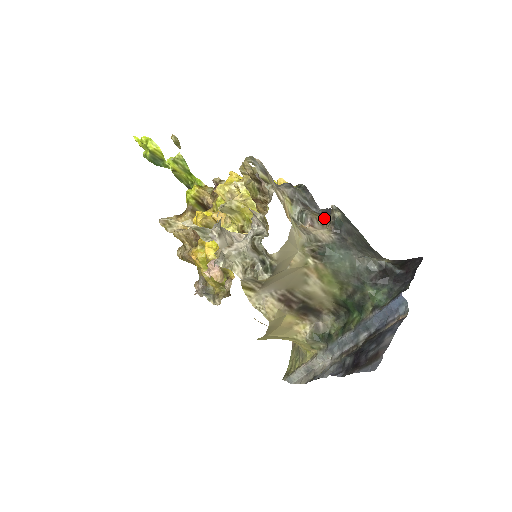
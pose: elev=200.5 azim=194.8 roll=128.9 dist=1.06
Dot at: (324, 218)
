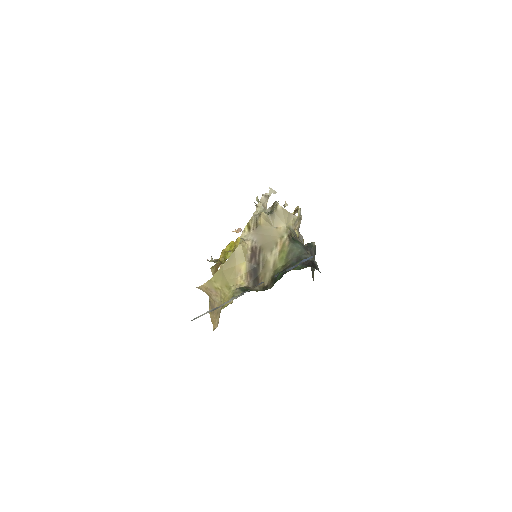
Dot at: occluded
